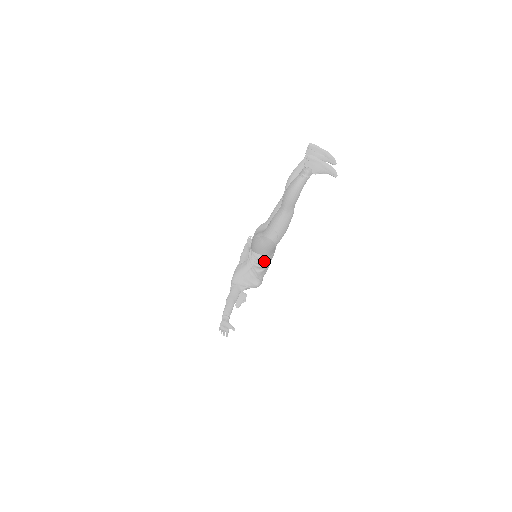
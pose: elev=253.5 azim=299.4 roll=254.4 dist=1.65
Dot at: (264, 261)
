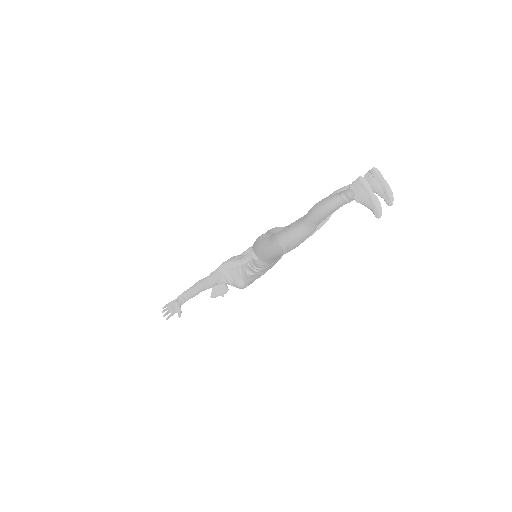
Dot at: (258, 265)
